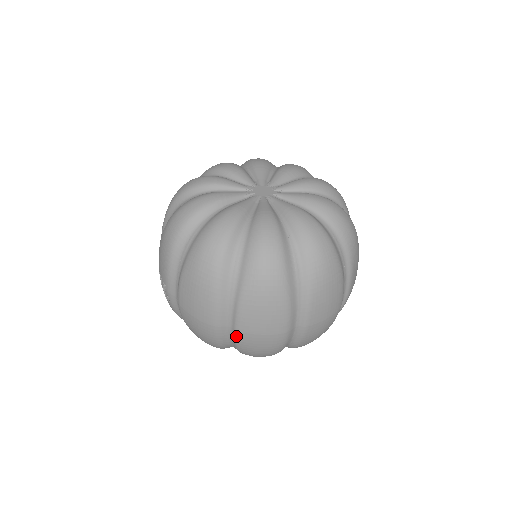
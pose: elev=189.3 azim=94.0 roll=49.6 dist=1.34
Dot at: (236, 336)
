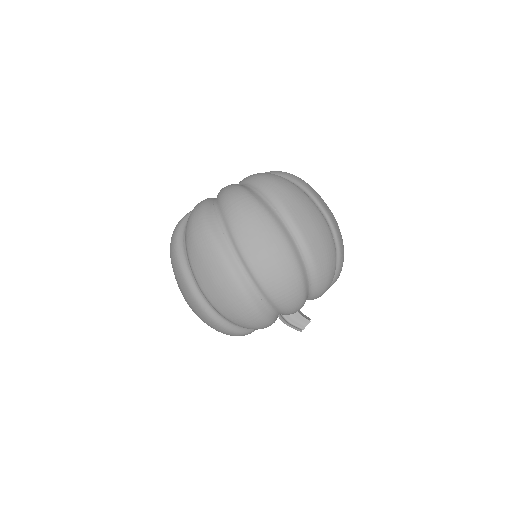
Dot at: (205, 296)
